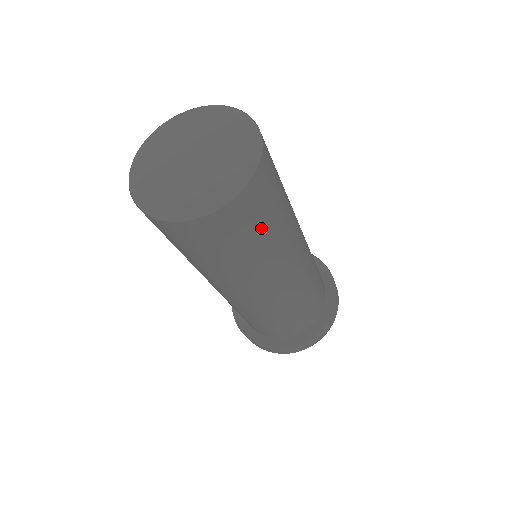
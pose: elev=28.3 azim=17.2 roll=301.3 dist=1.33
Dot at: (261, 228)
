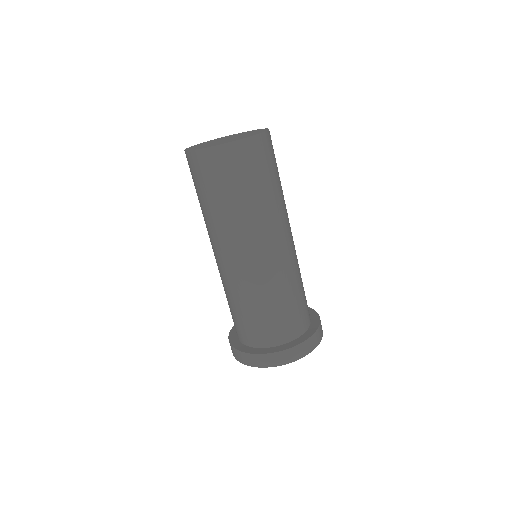
Dot at: (266, 176)
